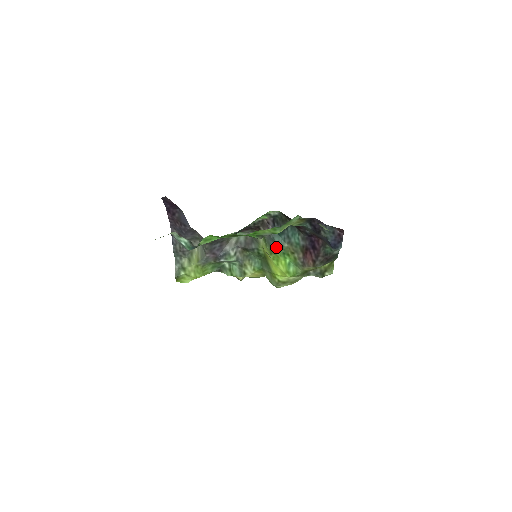
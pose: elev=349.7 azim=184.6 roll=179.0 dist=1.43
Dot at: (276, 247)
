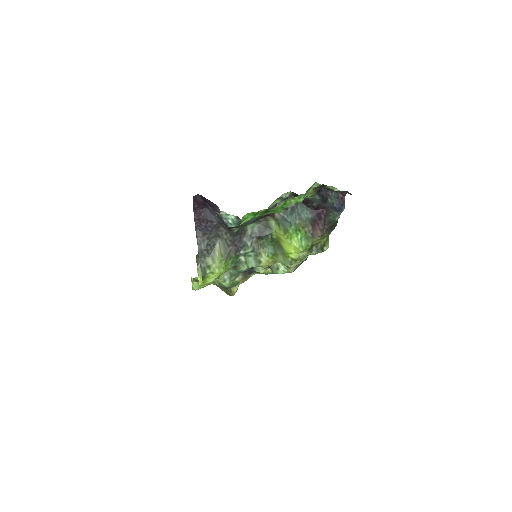
Dot at: (290, 225)
